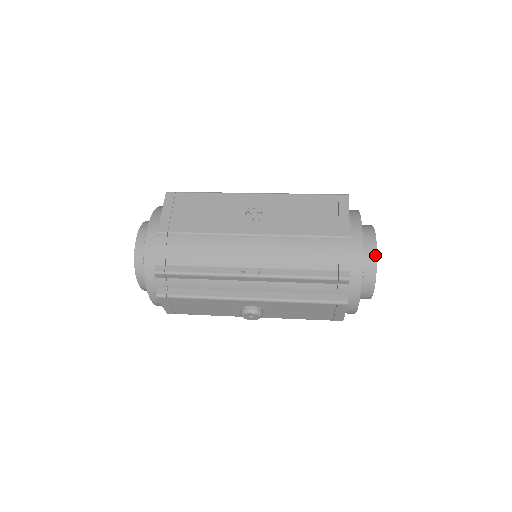
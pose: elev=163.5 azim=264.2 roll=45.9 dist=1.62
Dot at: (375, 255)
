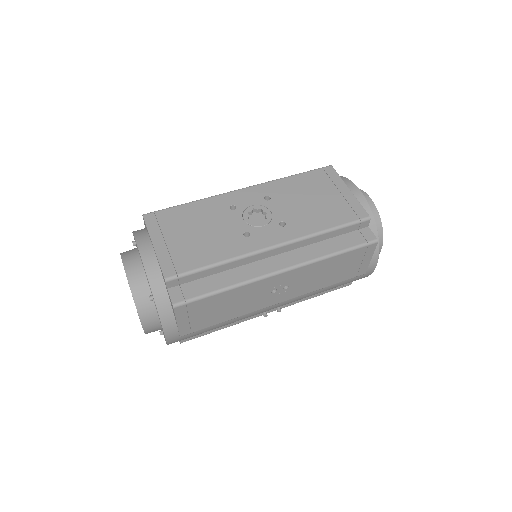
Dot at: occluded
